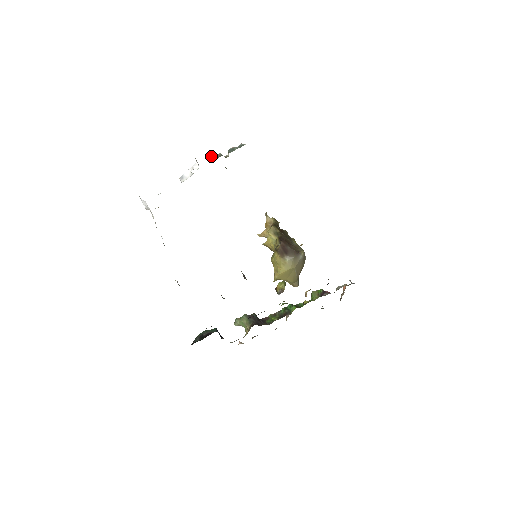
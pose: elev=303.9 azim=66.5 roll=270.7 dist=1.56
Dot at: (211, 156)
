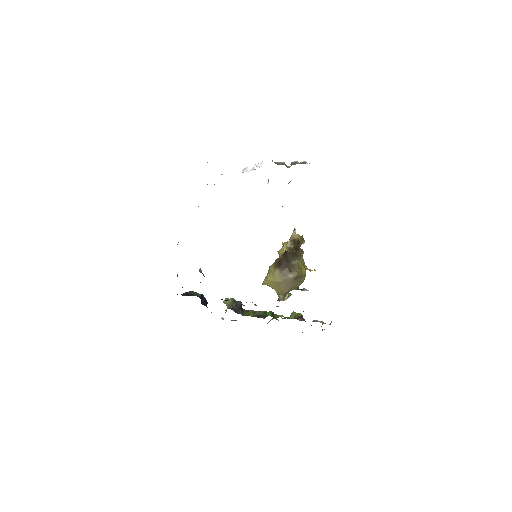
Dot at: occluded
